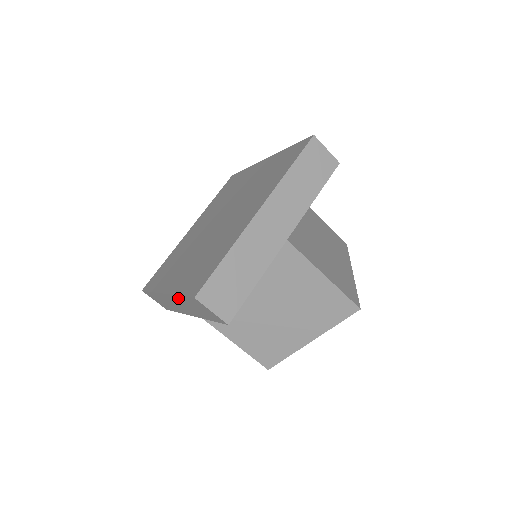
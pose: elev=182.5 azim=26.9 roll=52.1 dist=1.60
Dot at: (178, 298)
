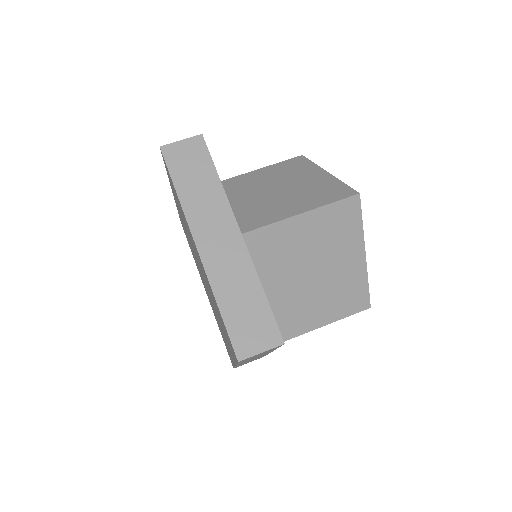
Dot at: occluded
